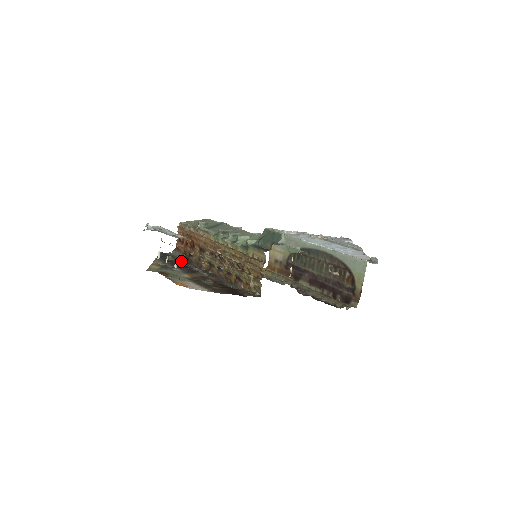
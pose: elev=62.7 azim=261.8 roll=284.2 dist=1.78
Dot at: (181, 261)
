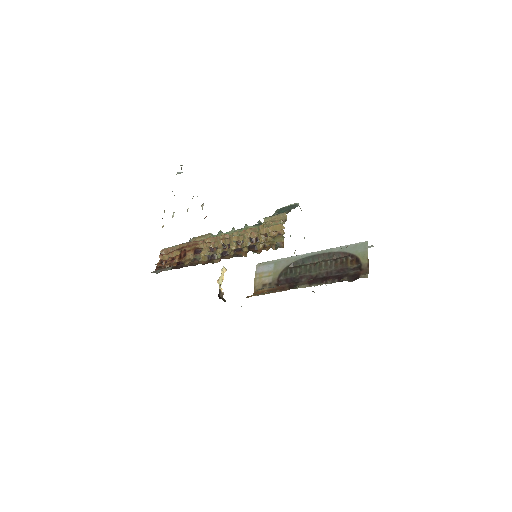
Dot at: occluded
